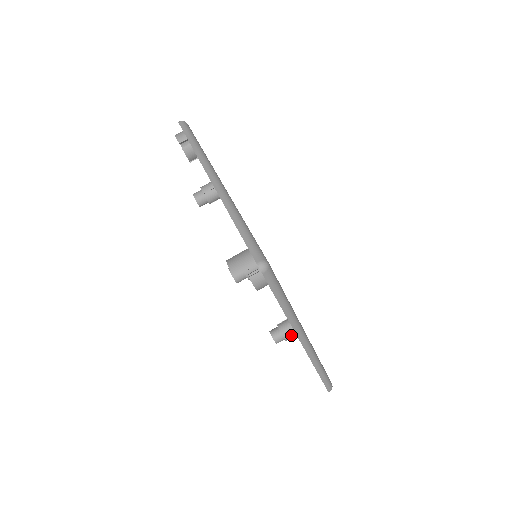
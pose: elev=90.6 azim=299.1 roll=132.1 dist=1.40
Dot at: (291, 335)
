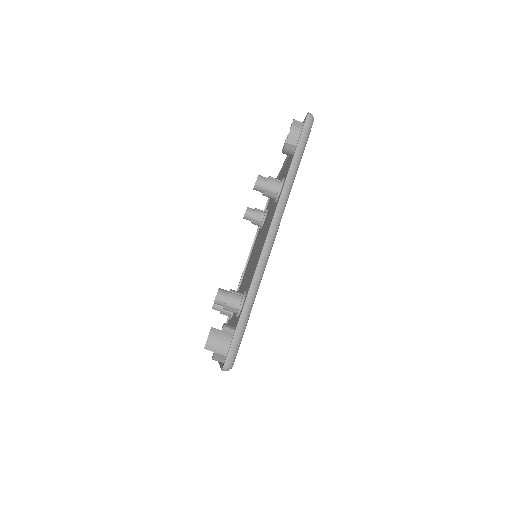
Dot at: (226, 315)
